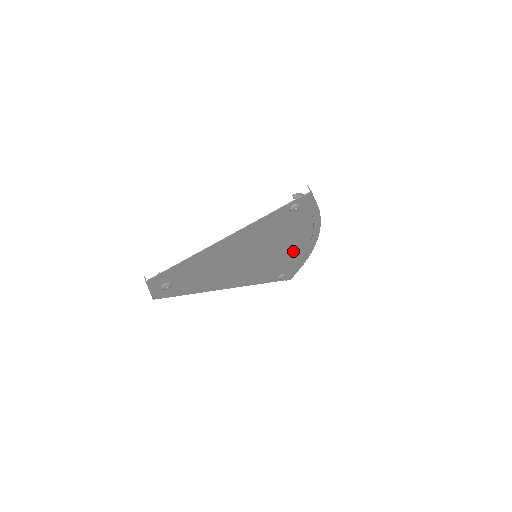
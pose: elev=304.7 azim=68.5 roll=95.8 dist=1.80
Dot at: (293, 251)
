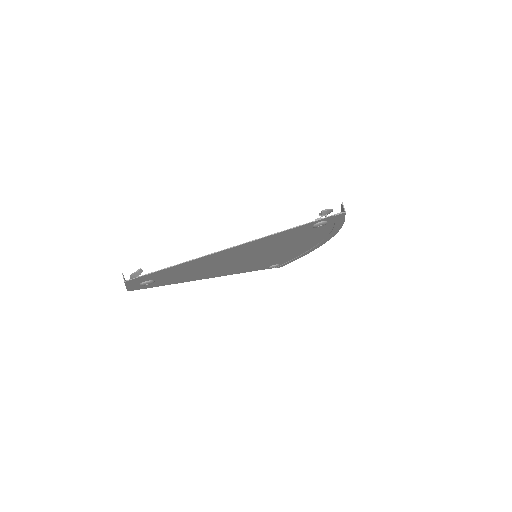
Dot at: (296, 250)
